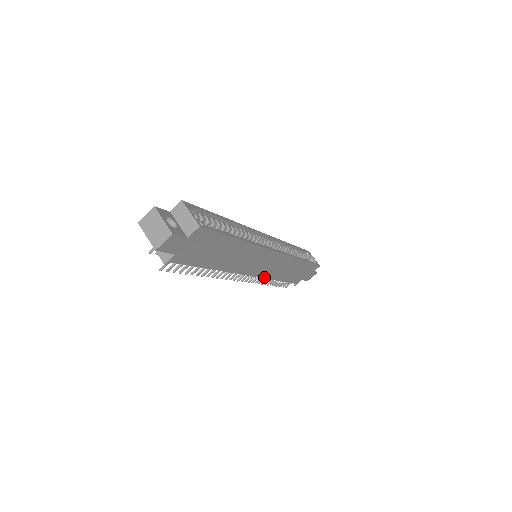
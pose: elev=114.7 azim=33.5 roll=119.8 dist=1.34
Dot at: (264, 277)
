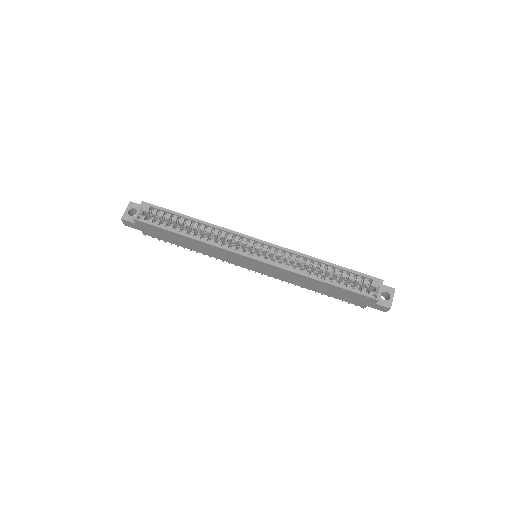
Dot at: (277, 278)
